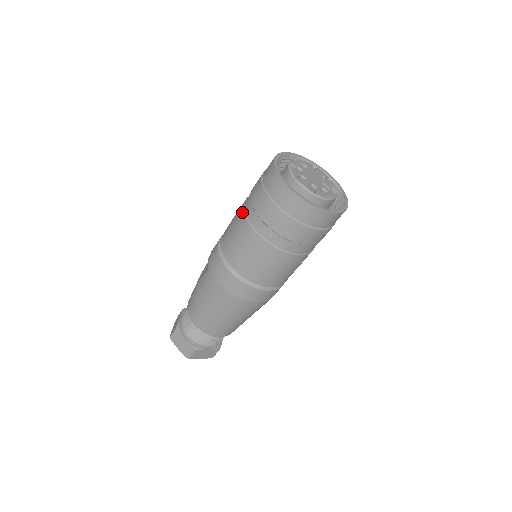
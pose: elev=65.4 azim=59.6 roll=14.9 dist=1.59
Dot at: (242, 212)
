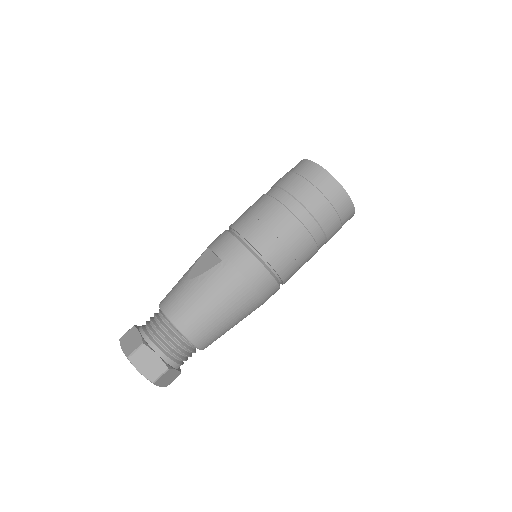
Dot at: (276, 202)
